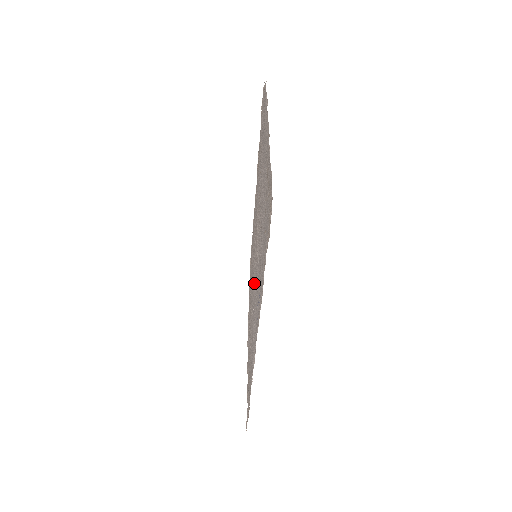
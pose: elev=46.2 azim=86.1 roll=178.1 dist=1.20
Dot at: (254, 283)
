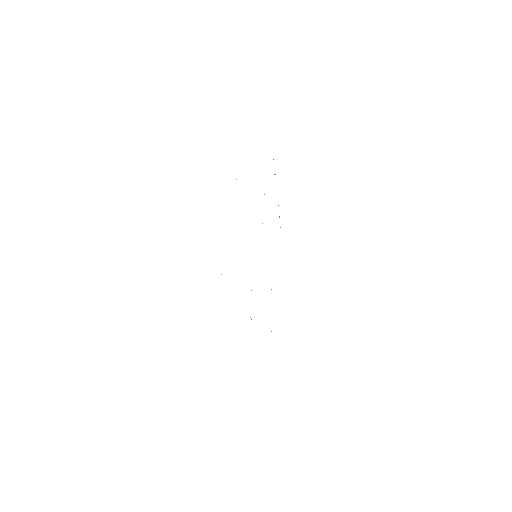
Dot at: occluded
